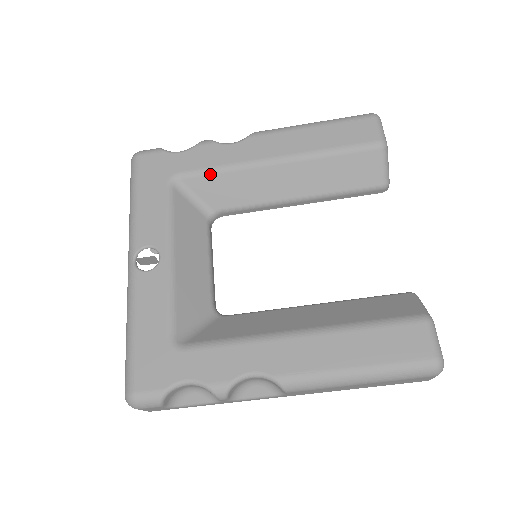
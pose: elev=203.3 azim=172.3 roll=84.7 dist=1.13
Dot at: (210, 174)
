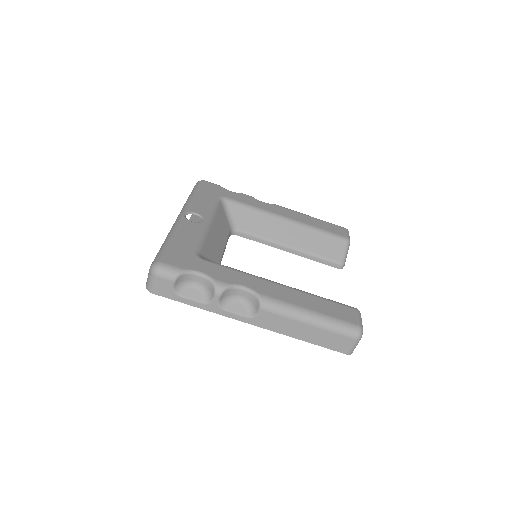
Dot at: (245, 207)
